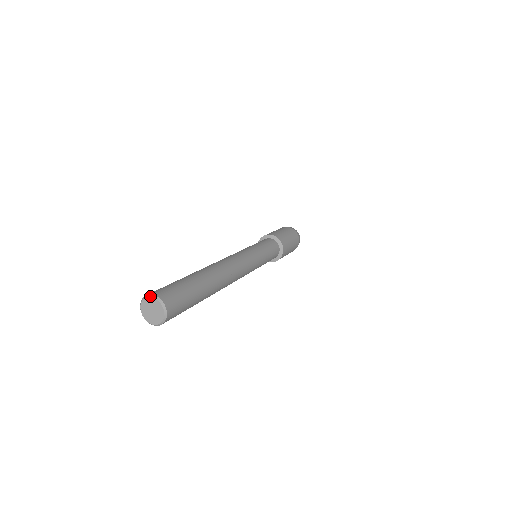
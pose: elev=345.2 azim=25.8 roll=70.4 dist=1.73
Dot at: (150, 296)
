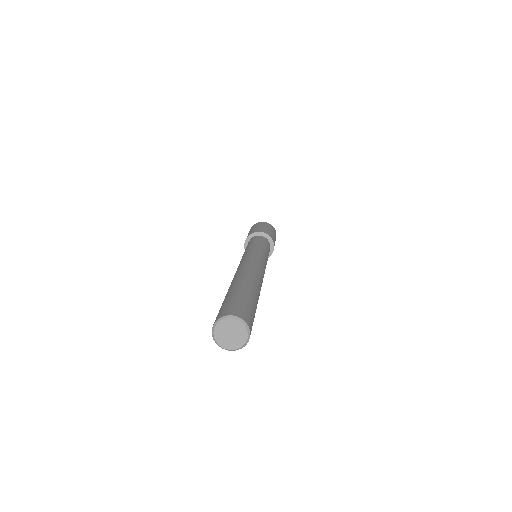
Dot at: (244, 323)
